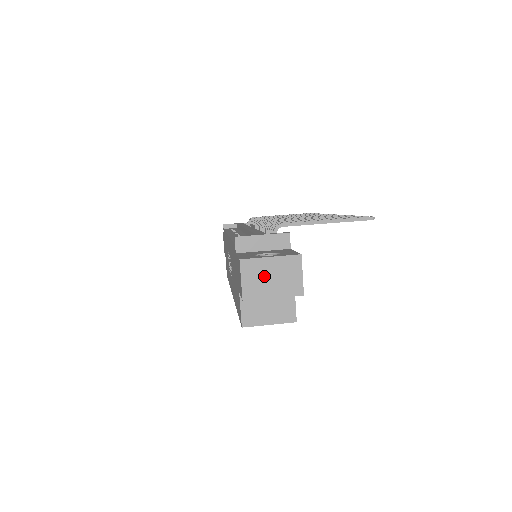
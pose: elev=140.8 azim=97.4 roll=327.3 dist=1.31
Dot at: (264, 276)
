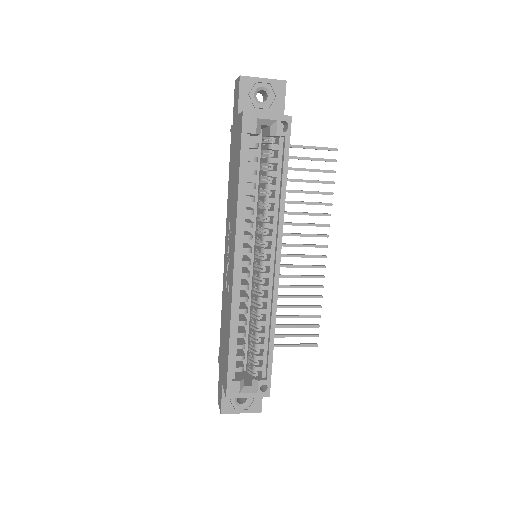
Dot at: occluded
